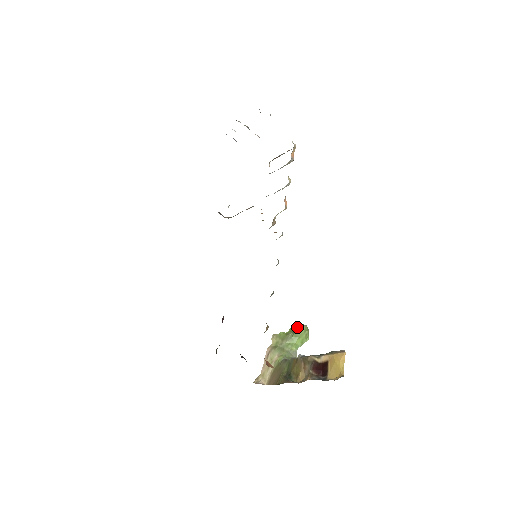
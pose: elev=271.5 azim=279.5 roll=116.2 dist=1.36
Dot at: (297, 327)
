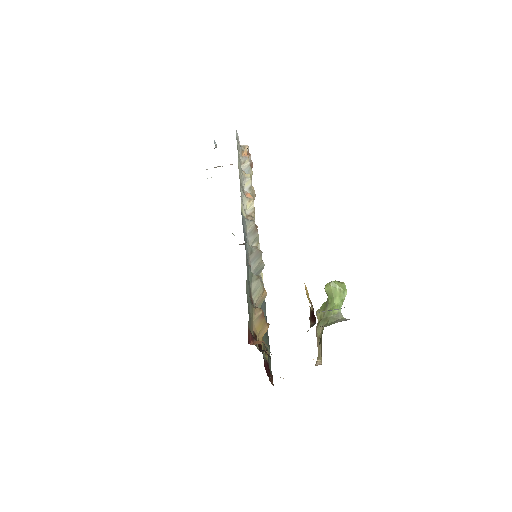
Dot at: (325, 289)
